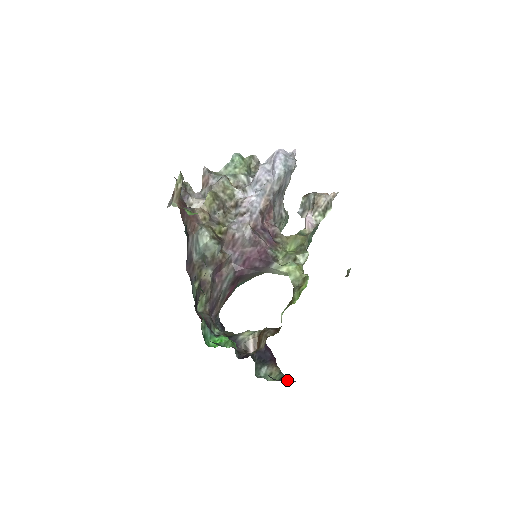
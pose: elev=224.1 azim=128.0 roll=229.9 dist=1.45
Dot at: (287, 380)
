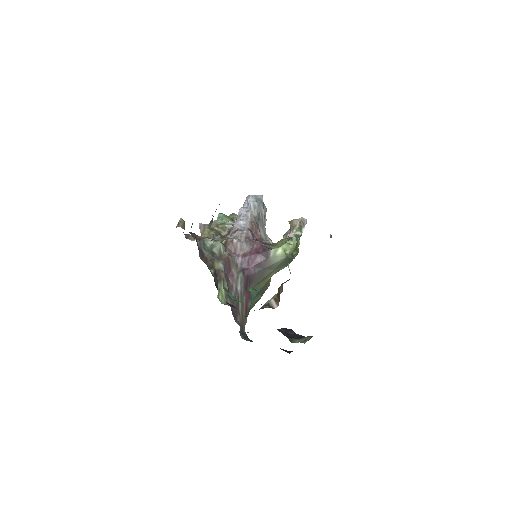
Dot at: occluded
